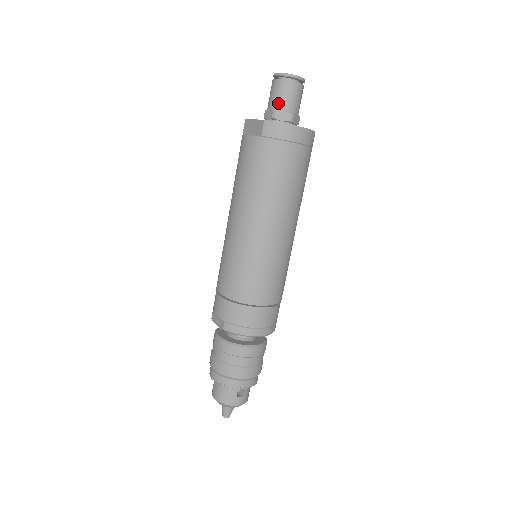
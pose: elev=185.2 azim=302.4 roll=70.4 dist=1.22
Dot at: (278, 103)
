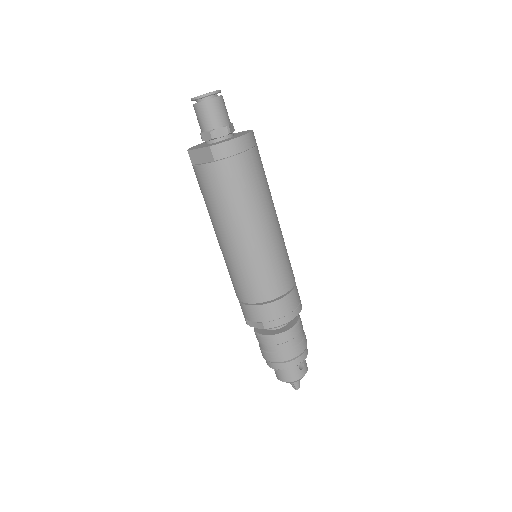
Dot at: (210, 123)
